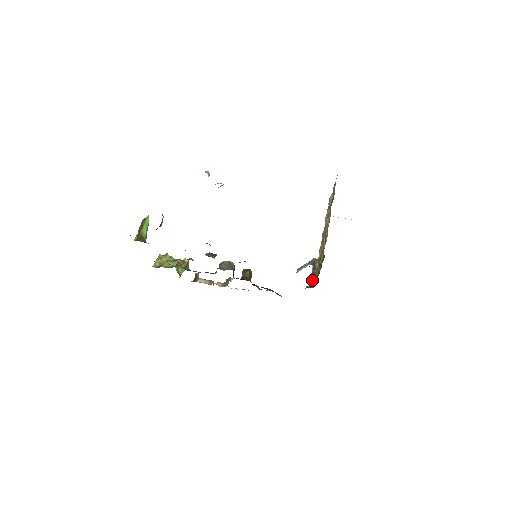
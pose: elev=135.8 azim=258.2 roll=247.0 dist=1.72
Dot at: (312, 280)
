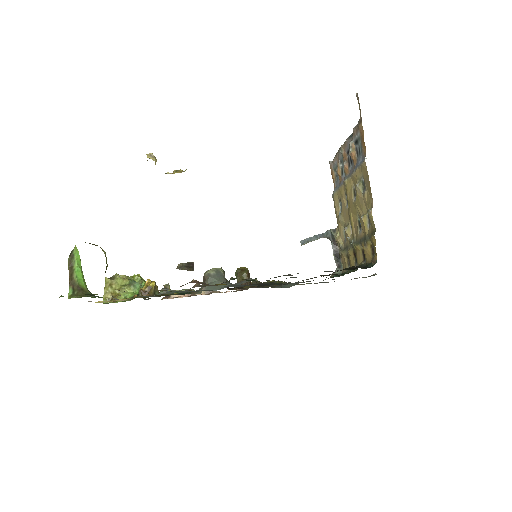
Dot at: (337, 262)
